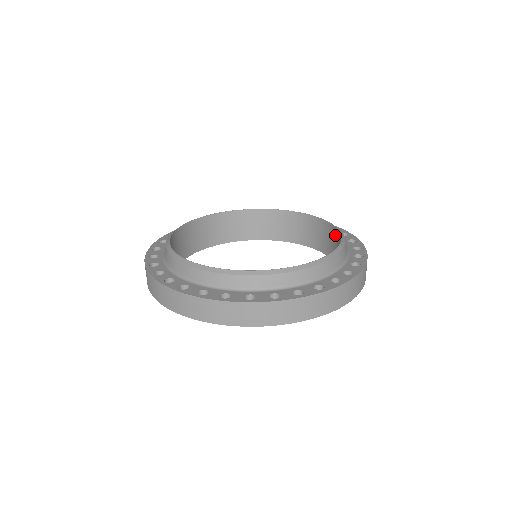
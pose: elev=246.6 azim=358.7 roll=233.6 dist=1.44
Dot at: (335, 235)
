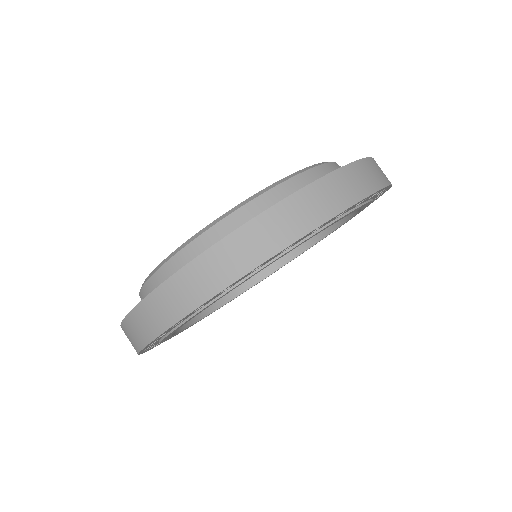
Dot at: occluded
